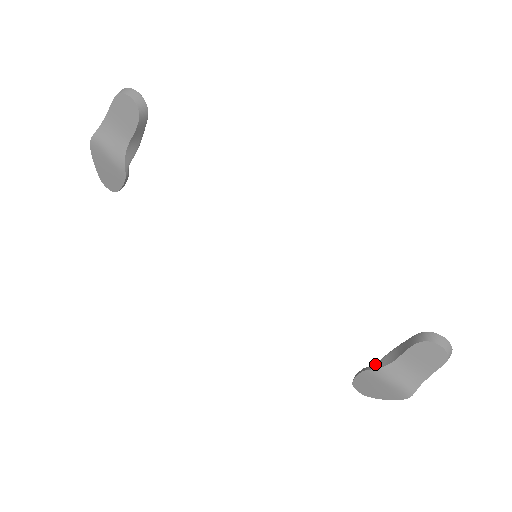
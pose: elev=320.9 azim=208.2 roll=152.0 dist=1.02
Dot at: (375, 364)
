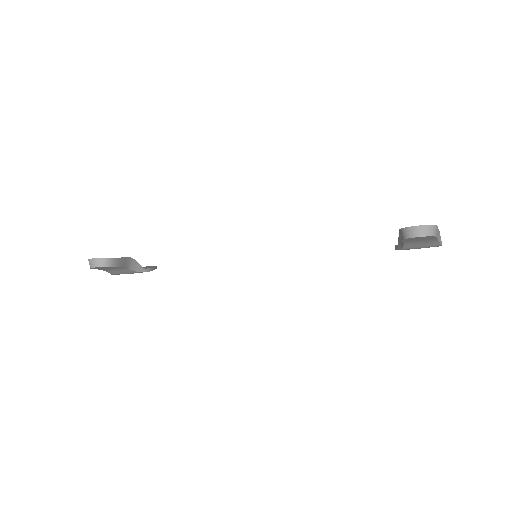
Dot at: (397, 245)
